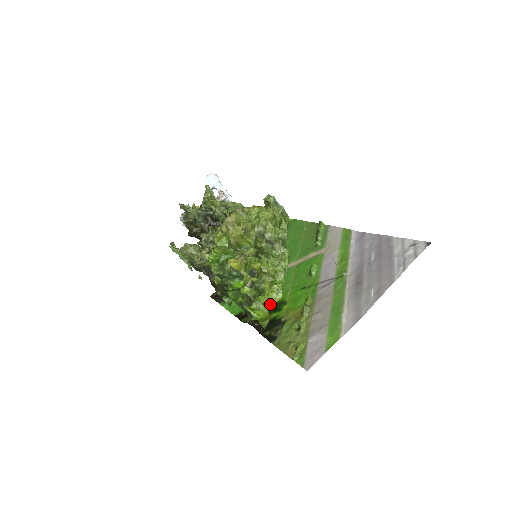
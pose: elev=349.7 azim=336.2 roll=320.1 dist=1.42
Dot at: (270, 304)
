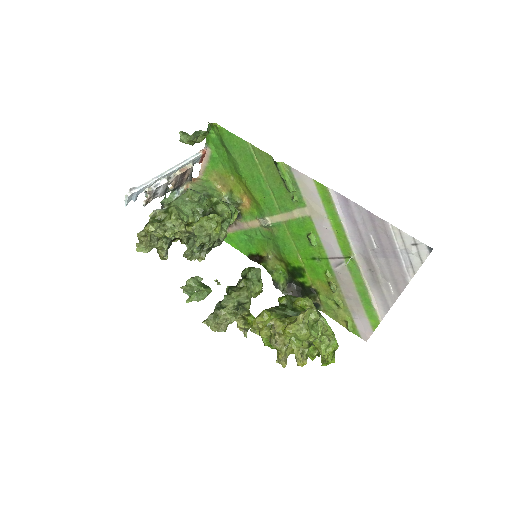
Dot at: (334, 353)
